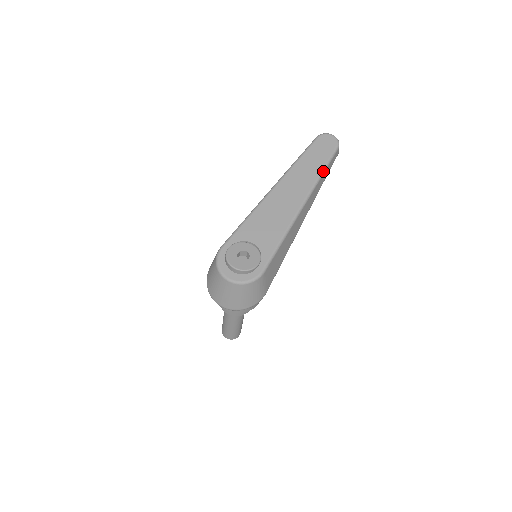
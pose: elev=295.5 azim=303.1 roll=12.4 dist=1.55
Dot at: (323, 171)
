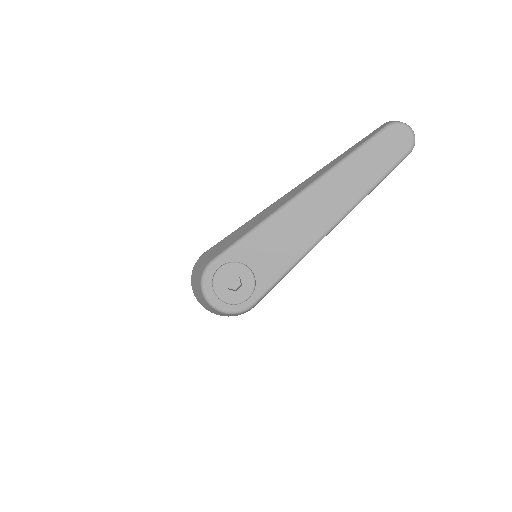
Dot at: (373, 188)
